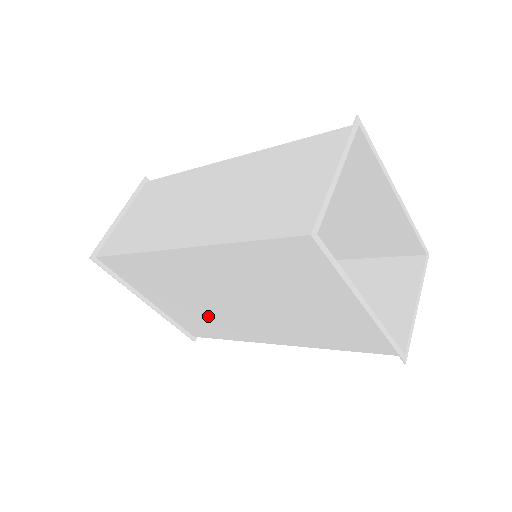
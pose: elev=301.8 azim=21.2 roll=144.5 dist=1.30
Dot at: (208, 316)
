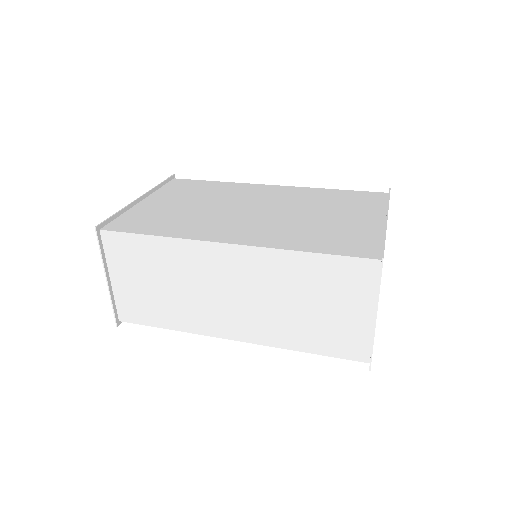
Dot at: occluded
